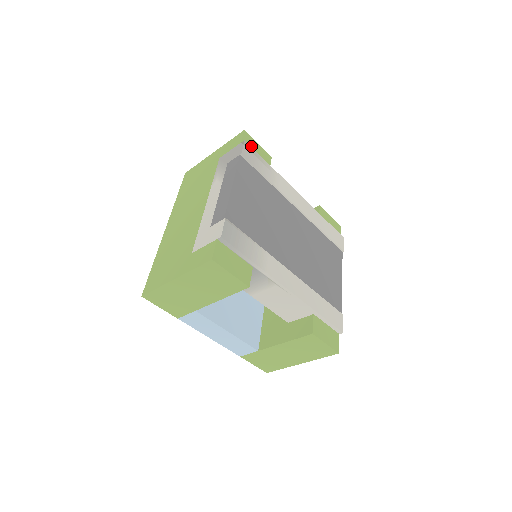
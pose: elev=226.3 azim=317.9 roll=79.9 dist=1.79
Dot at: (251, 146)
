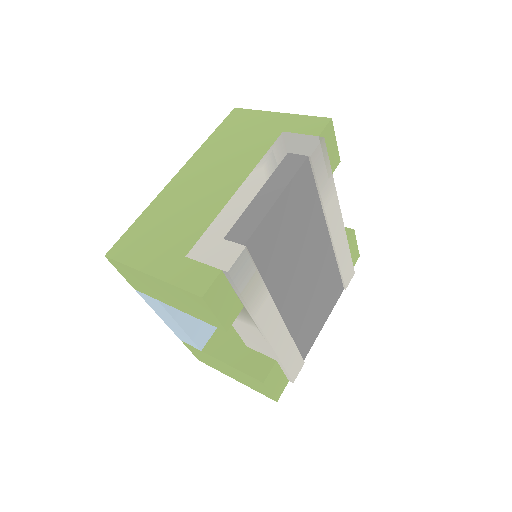
Dot at: (327, 143)
